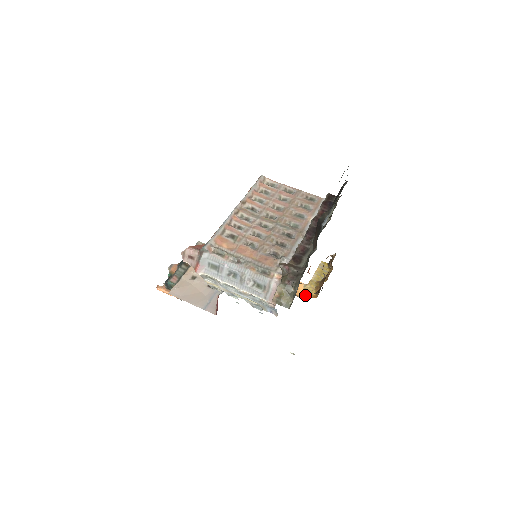
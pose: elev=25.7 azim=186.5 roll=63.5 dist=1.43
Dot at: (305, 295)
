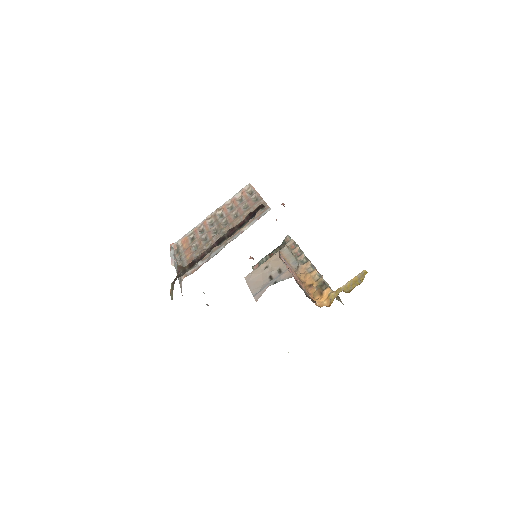
Dot at: (325, 302)
